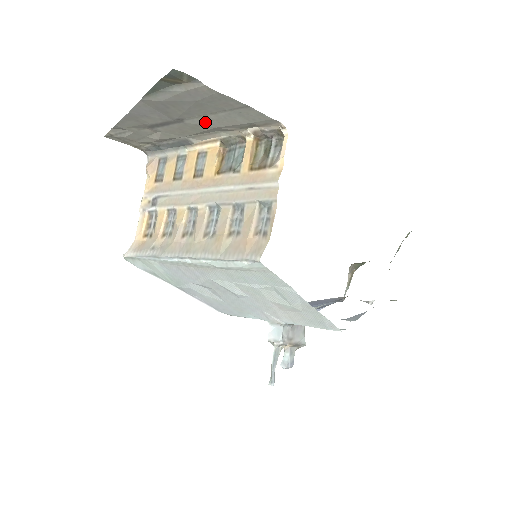
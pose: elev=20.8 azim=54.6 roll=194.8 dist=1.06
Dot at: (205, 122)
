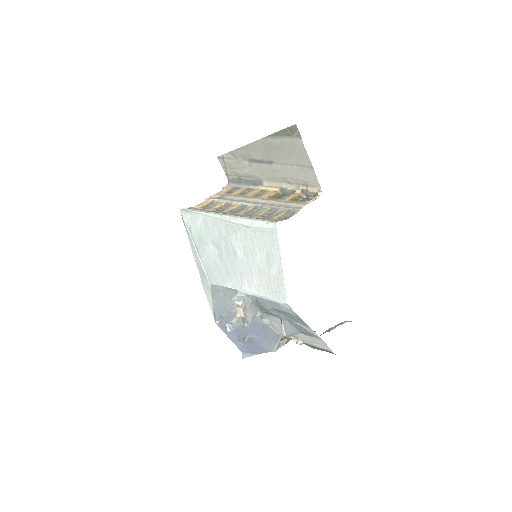
Dot at: (283, 170)
